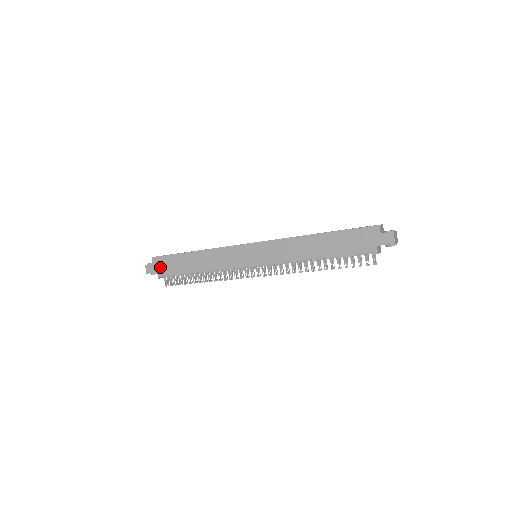
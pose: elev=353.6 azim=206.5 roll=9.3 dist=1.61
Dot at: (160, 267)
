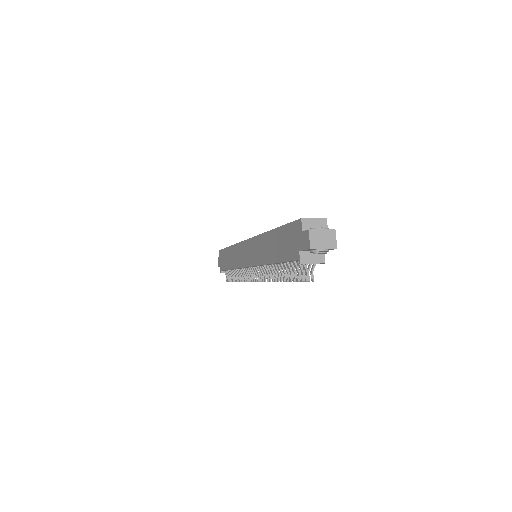
Dot at: (221, 261)
